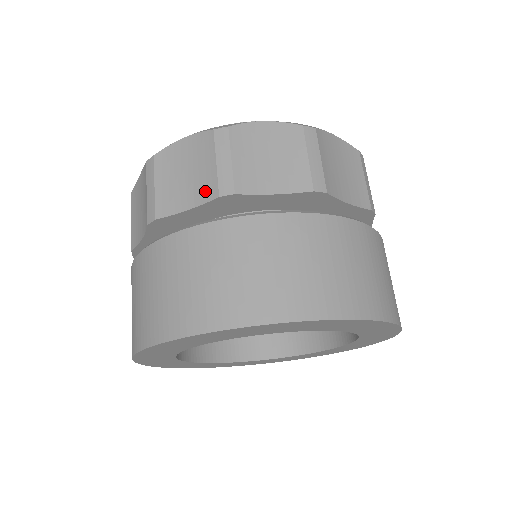
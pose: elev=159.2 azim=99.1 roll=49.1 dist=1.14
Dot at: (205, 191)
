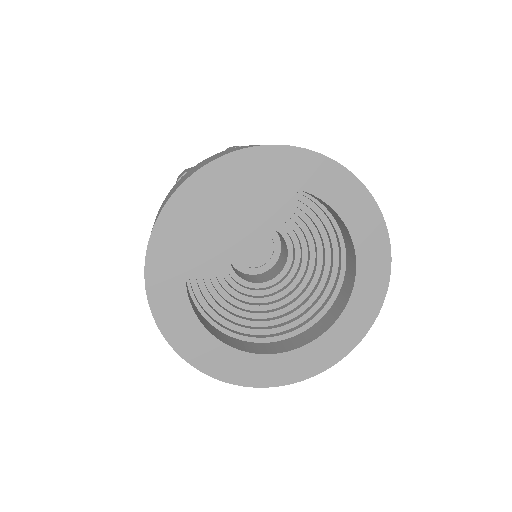
Dot at: occluded
